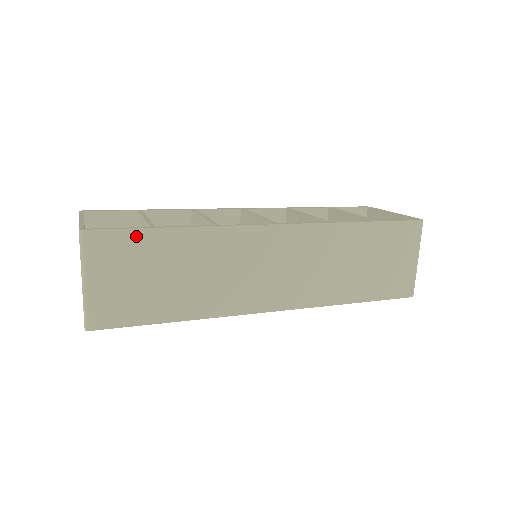
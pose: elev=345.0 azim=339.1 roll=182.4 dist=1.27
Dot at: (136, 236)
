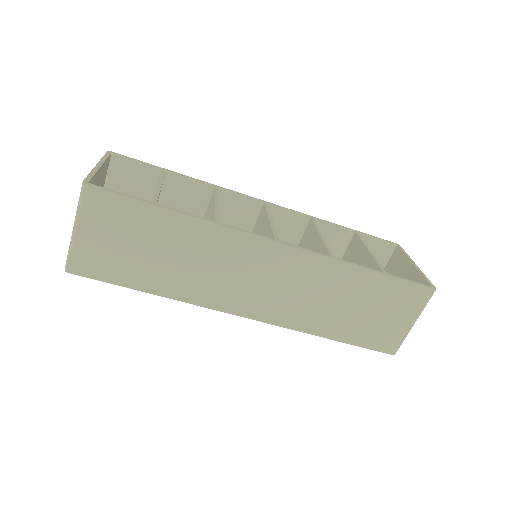
Dot at: (134, 206)
